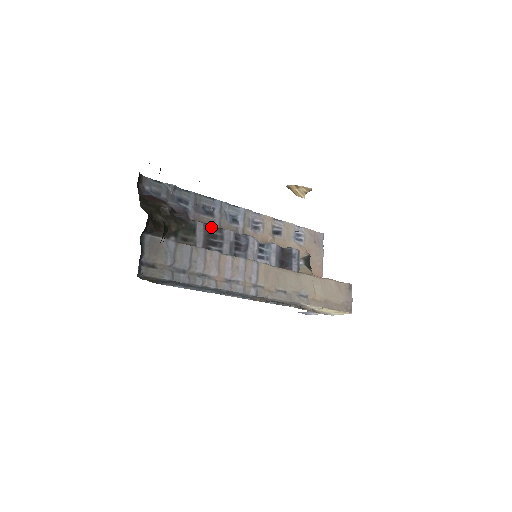
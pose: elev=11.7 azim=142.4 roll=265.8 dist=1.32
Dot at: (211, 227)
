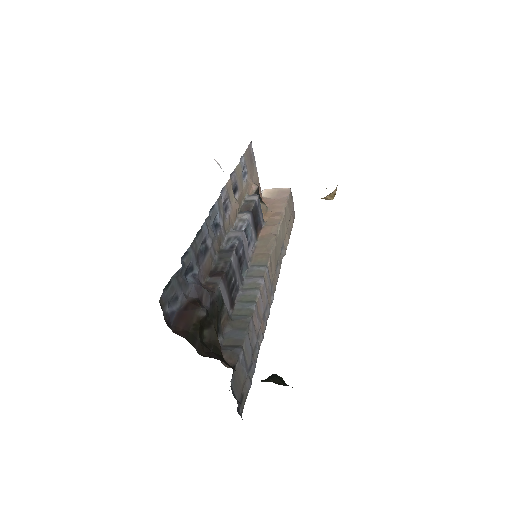
Dot at: (226, 274)
